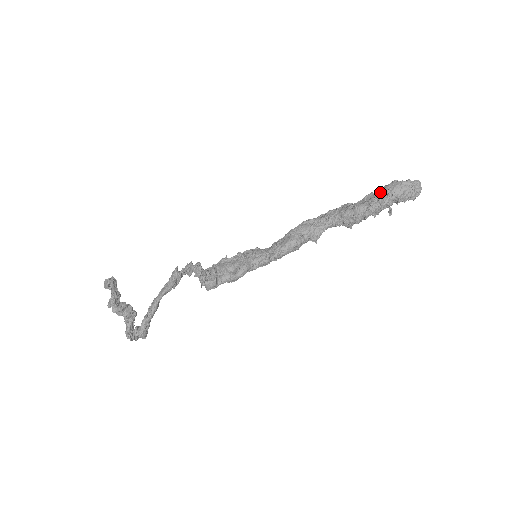
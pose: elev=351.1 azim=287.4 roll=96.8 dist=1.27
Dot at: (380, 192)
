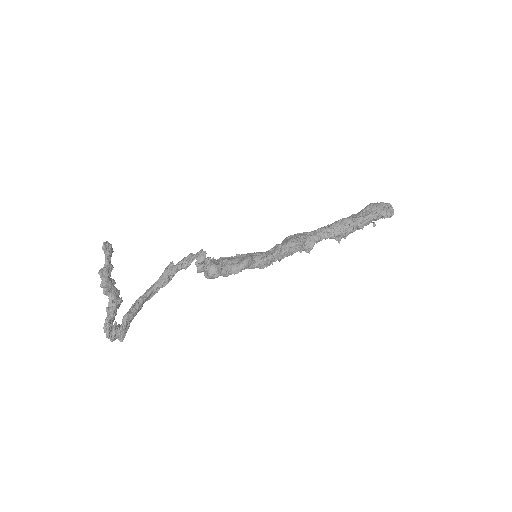
Dot at: (362, 210)
